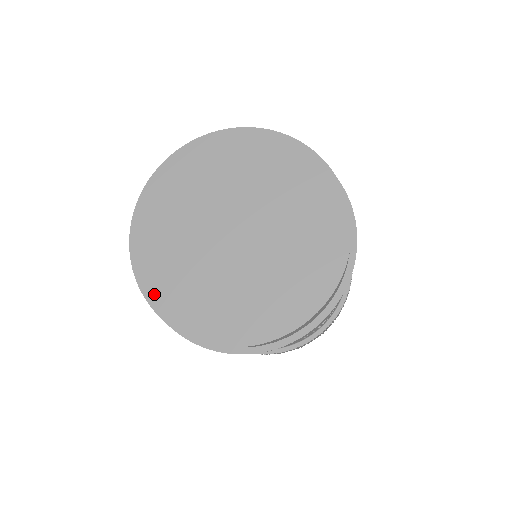
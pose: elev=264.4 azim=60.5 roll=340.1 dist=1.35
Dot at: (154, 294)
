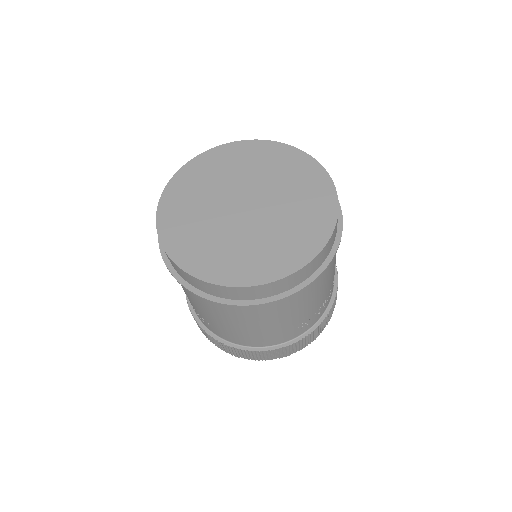
Dot at: (176, 252)
